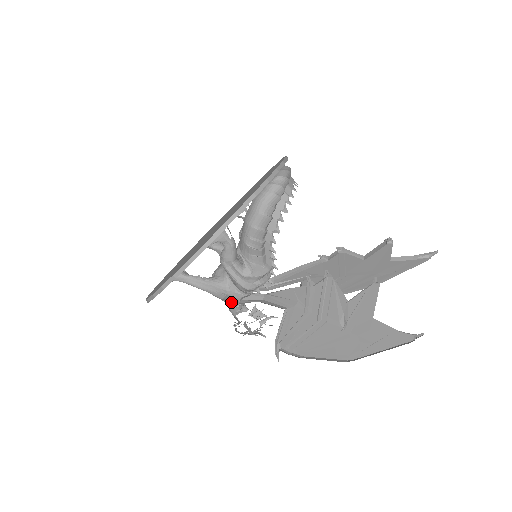
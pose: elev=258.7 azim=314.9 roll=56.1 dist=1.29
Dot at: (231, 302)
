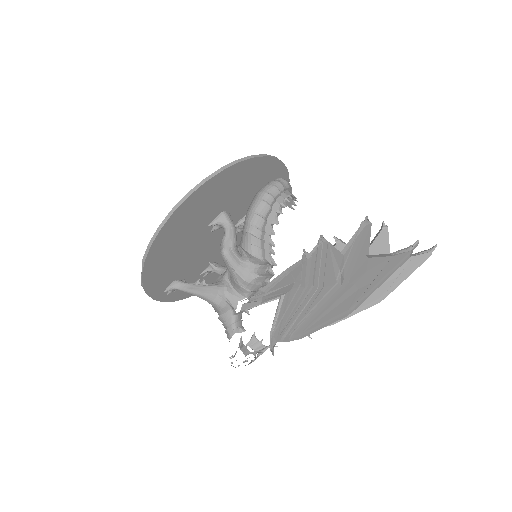
Dot at: (228, 316)
